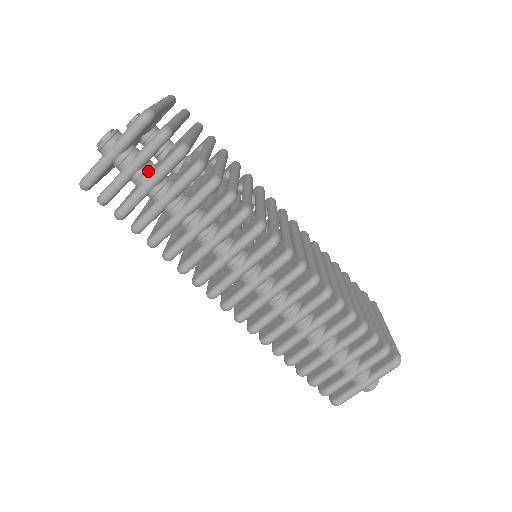
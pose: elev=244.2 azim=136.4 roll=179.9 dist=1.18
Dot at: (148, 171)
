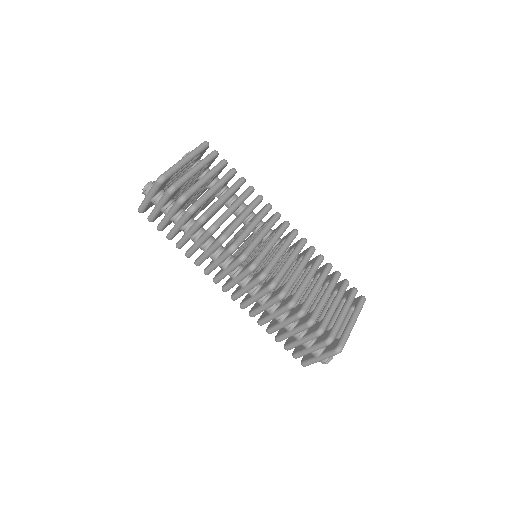
Dot at: (168, 208)
